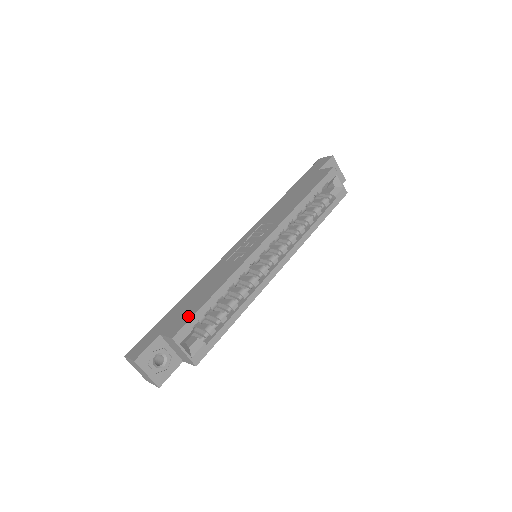
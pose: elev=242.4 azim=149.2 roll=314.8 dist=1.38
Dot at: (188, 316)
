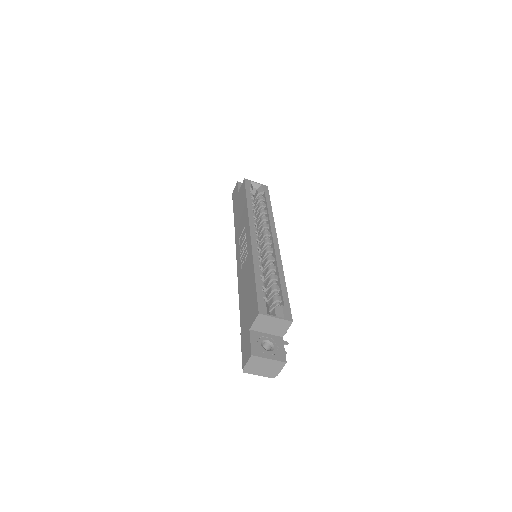
Dot at: (254, 299)
